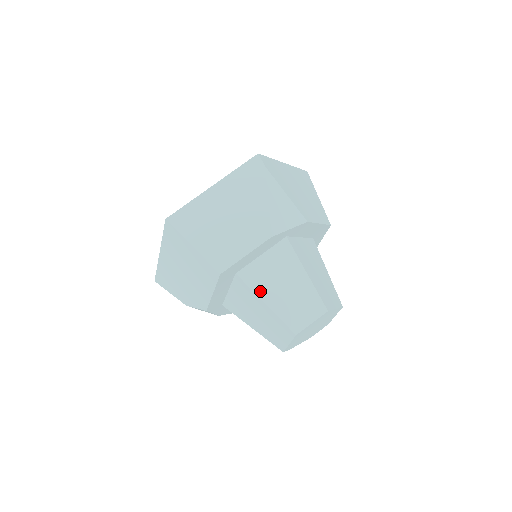
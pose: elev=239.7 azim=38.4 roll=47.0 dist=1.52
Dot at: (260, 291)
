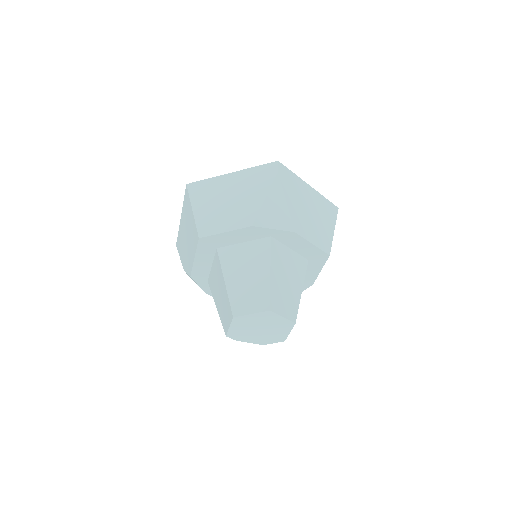
Dot at: (226, 270)
